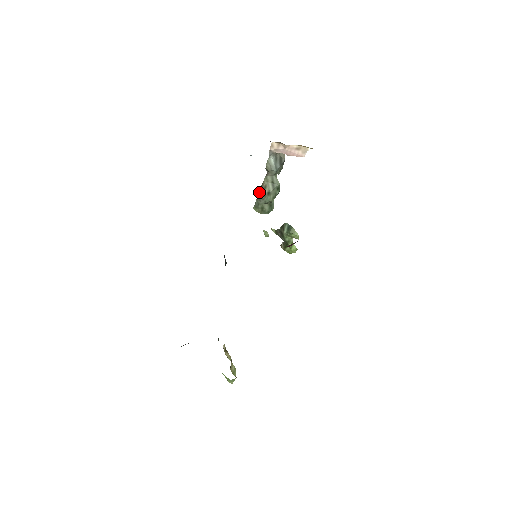
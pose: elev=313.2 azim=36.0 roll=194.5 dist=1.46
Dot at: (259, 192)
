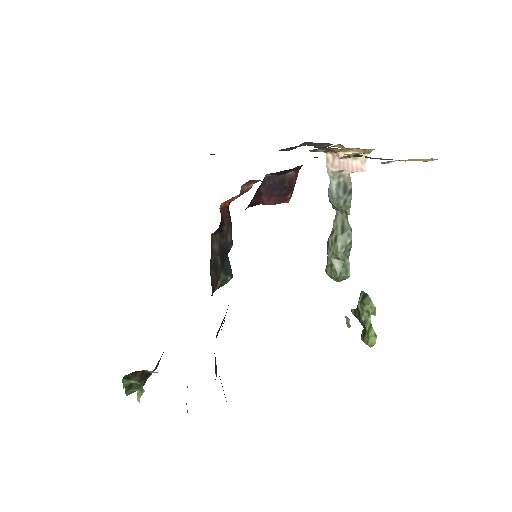
Dot at: (327, 241)
